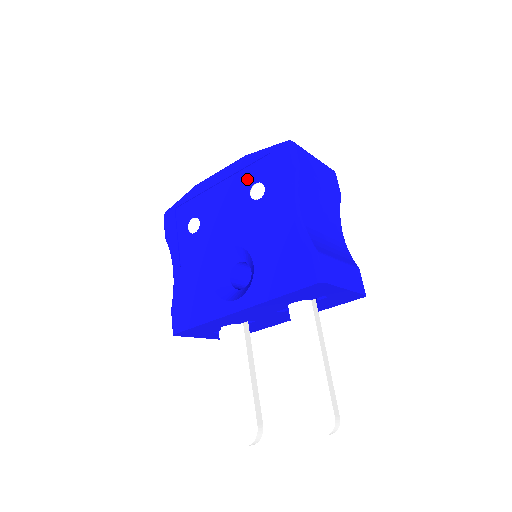
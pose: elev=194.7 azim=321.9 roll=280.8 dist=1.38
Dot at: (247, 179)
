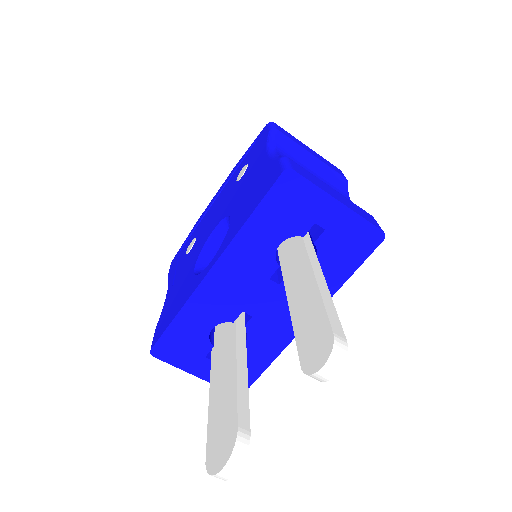
Dot at: (236, 175)
